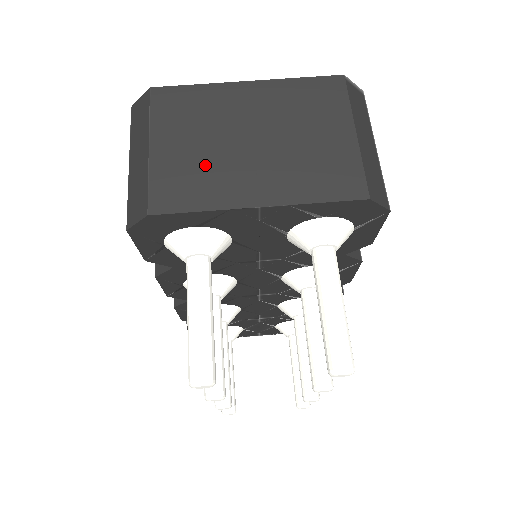
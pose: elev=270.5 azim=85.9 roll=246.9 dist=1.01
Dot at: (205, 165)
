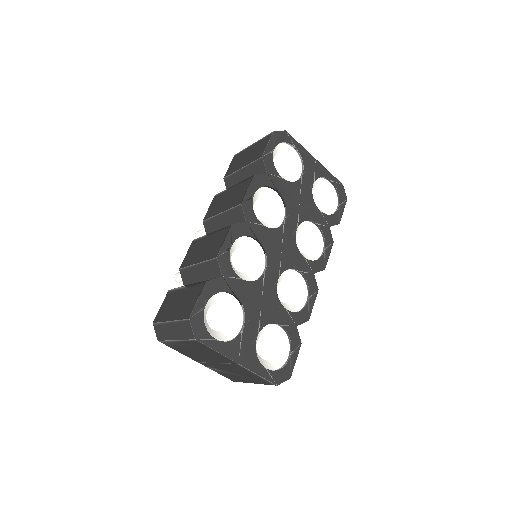
Dot at: (191, 353)
